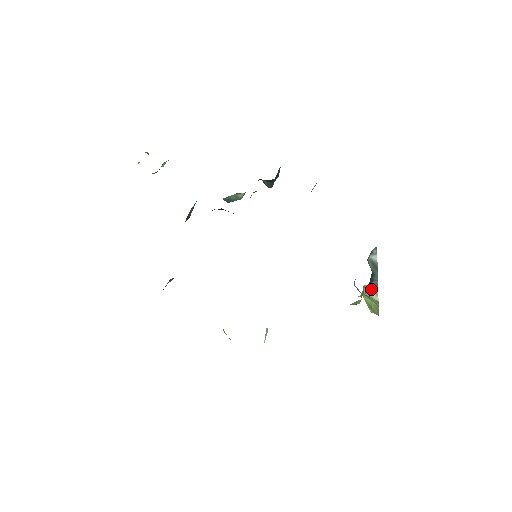
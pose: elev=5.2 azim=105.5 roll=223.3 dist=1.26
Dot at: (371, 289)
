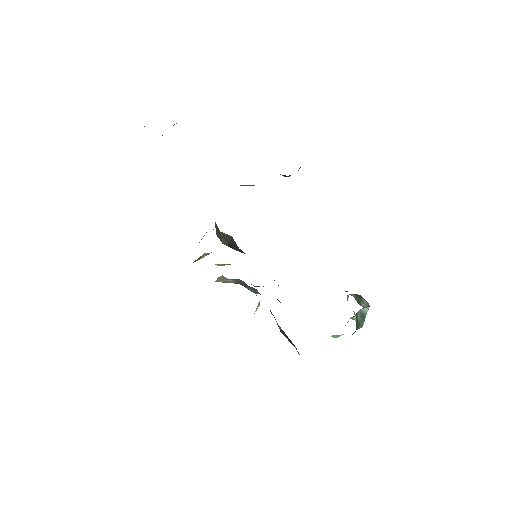
Dot at: occluded
